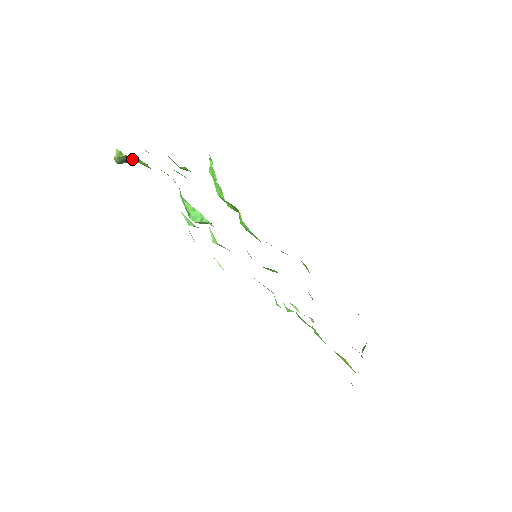
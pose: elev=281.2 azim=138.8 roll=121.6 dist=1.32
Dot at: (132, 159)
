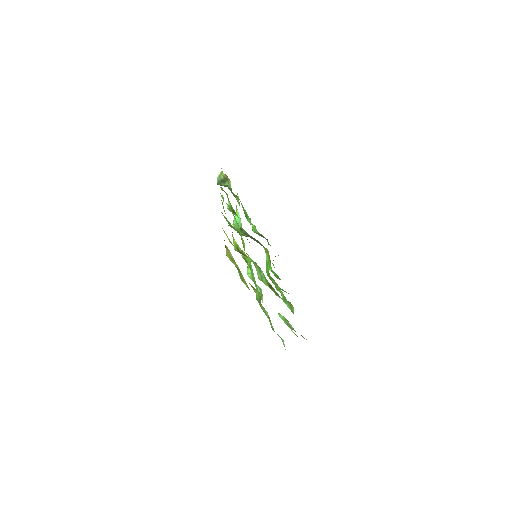
Dot at: (226, 181)
